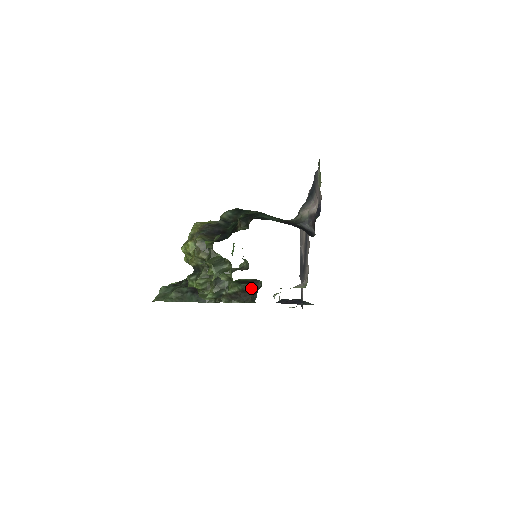
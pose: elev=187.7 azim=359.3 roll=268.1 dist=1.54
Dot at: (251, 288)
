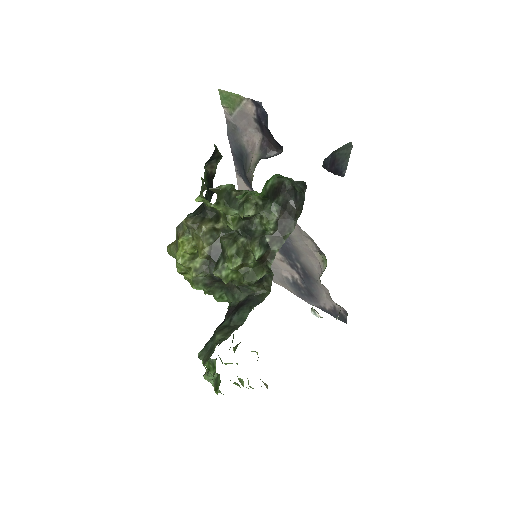
Dot at: (286, 199)
